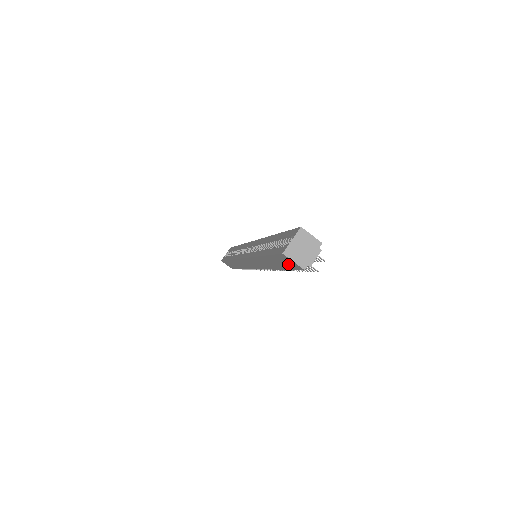
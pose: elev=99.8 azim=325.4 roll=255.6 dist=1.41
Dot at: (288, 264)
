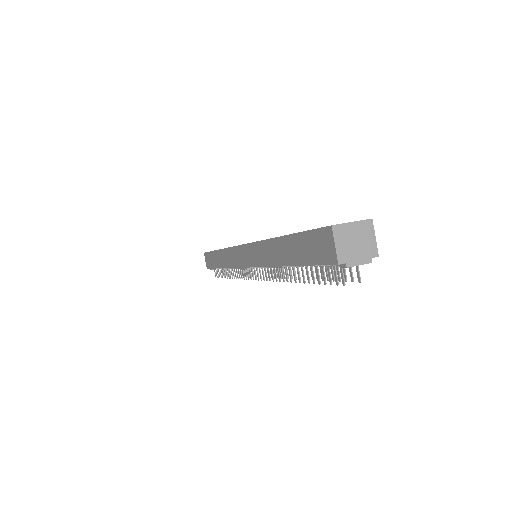
Dot at: (318, 252)
